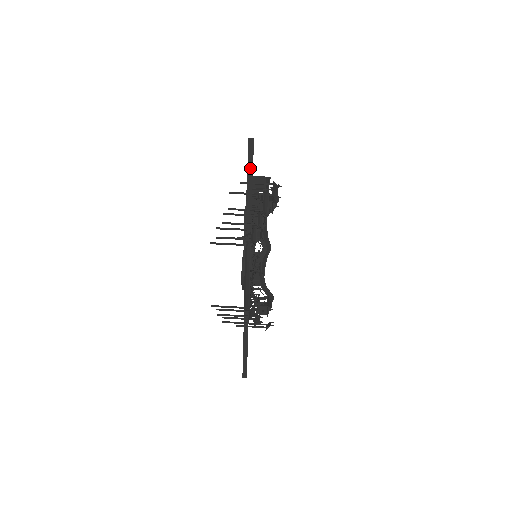
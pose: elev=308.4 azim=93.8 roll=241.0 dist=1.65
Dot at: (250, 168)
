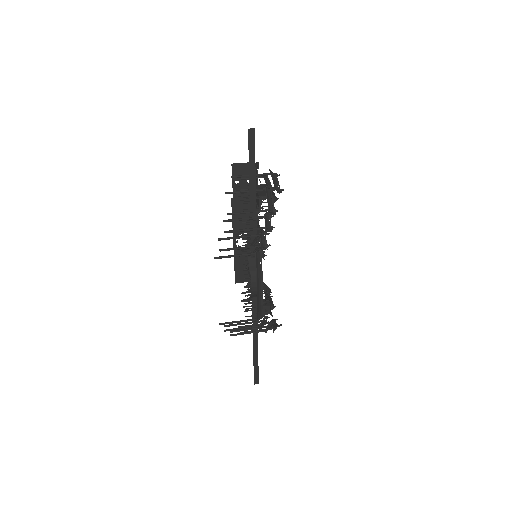
Dot at: (252, 164)
